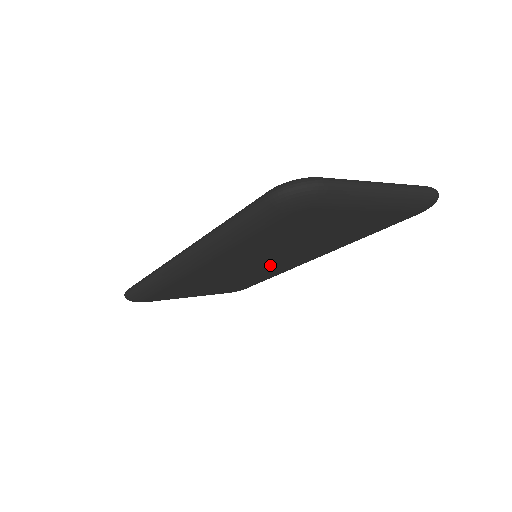
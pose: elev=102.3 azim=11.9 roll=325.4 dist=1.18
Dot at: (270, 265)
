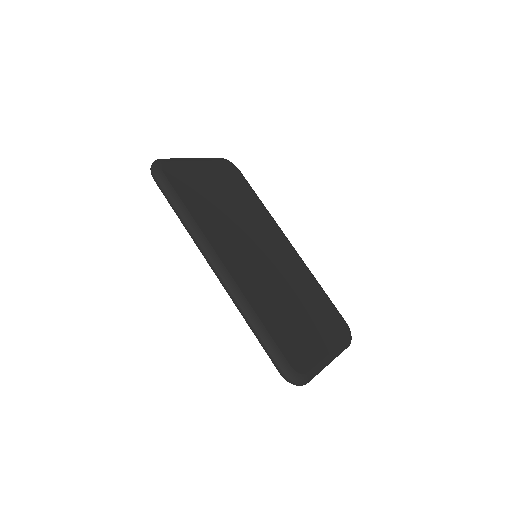
Dot at: occluded
